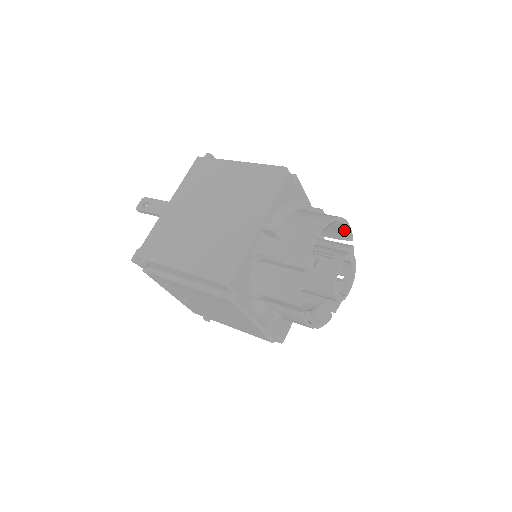
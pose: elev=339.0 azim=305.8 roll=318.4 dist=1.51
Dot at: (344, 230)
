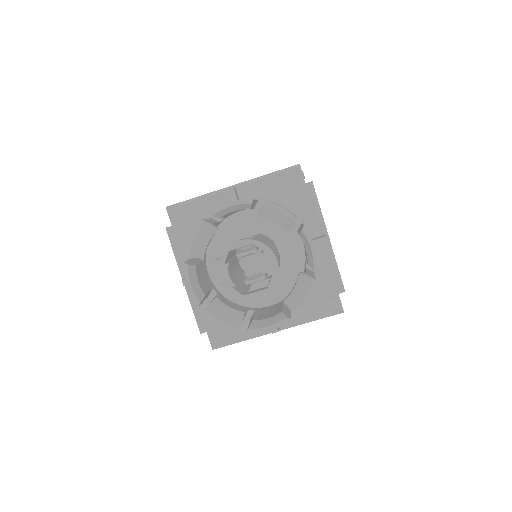
Dot at: (309, 248)
